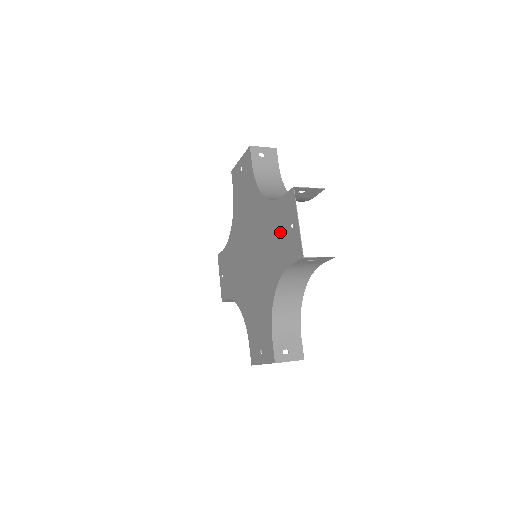
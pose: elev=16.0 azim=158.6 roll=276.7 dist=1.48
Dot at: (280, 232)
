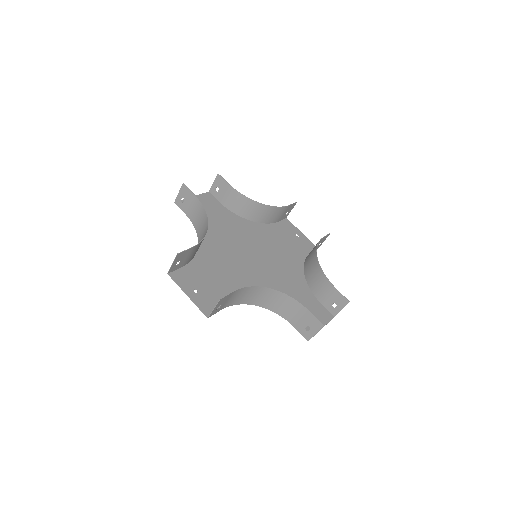
Dot at: (209, 282)
